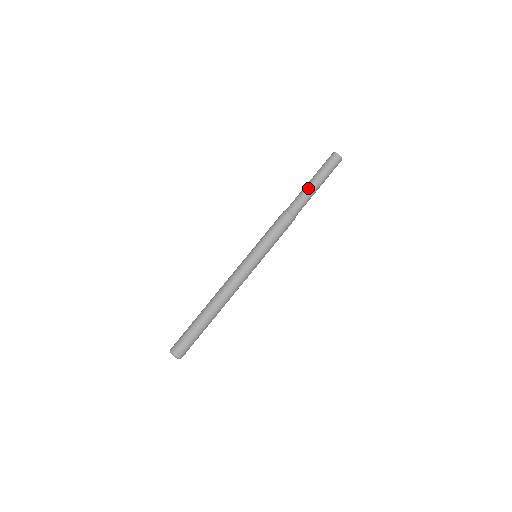
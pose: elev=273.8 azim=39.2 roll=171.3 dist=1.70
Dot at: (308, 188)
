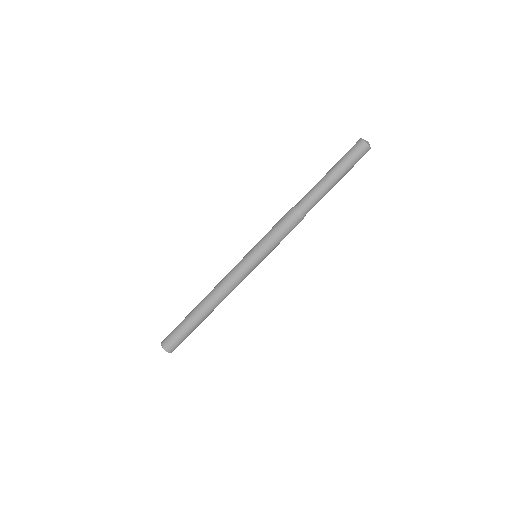
Dot at: (327, 188)
